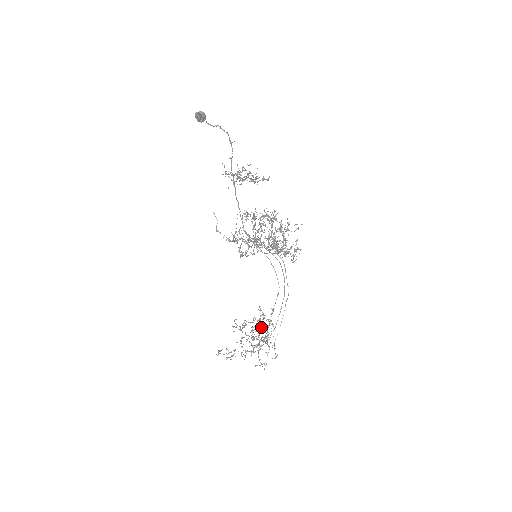
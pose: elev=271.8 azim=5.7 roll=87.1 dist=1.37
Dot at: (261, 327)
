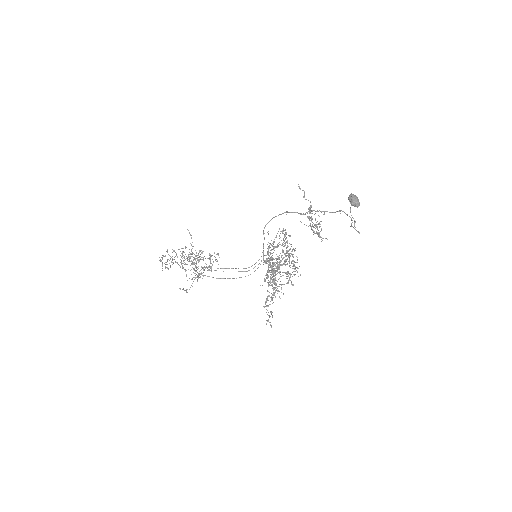
Dot at: occluded
